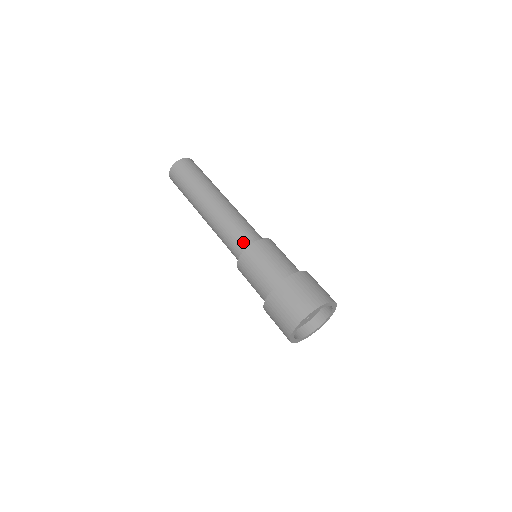
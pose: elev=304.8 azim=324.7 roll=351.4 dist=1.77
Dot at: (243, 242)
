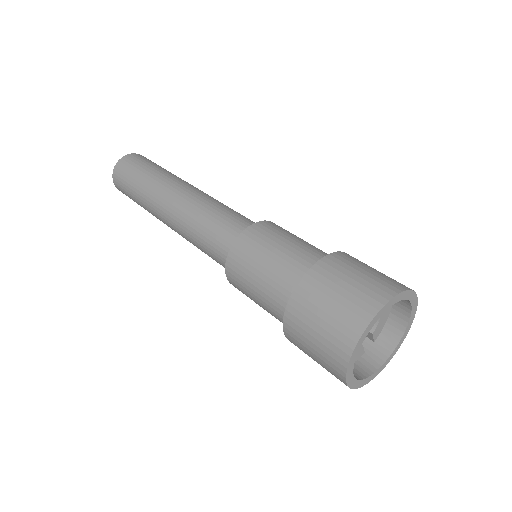
Dot at: (221, 256)
